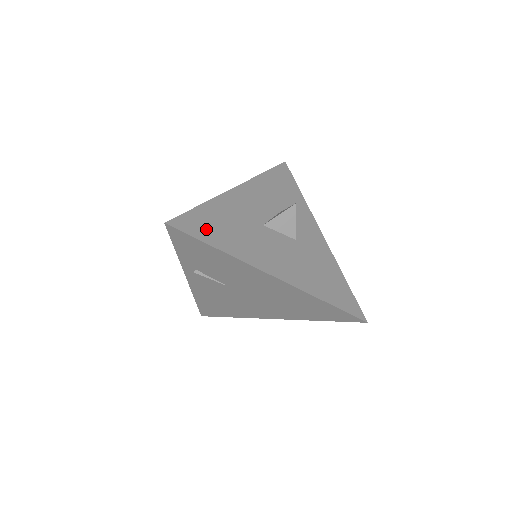
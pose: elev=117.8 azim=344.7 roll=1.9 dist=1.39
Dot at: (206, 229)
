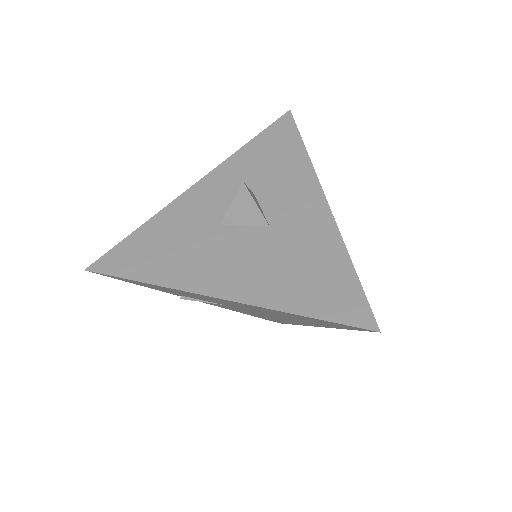
Dot at: (133, 260)
